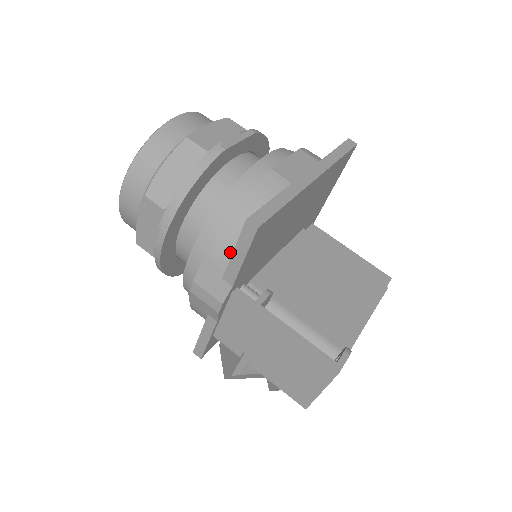
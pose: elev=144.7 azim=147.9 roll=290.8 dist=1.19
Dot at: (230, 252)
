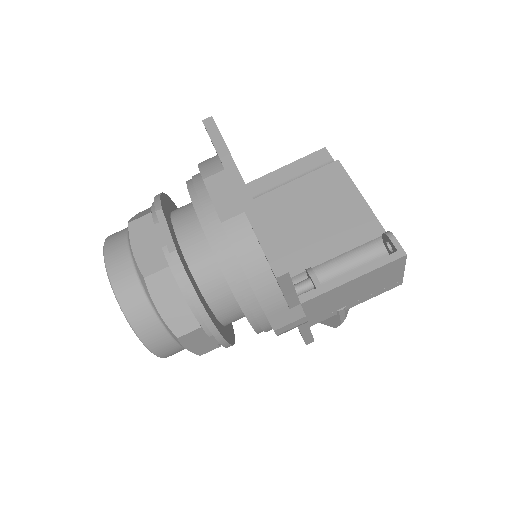
Dot at: (276, 294)
